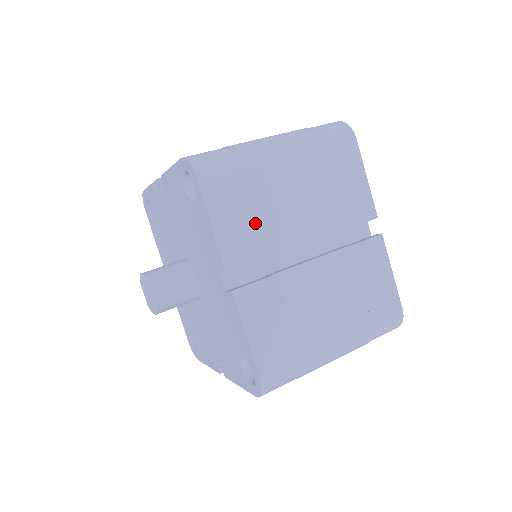
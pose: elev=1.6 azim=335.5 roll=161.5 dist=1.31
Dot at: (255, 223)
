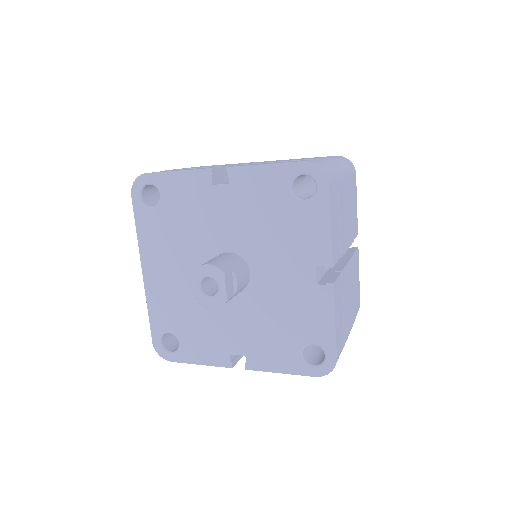
Dot at: (339, 228)
